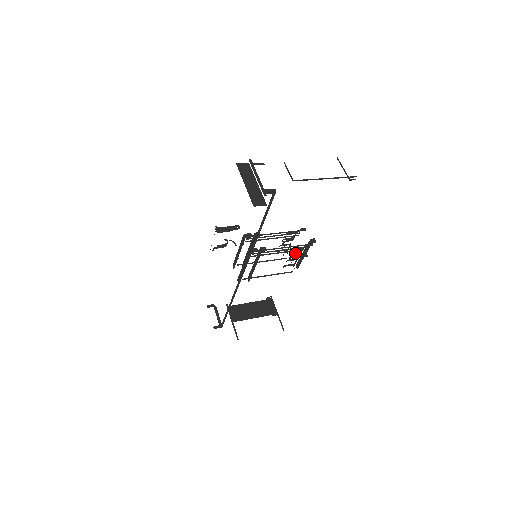
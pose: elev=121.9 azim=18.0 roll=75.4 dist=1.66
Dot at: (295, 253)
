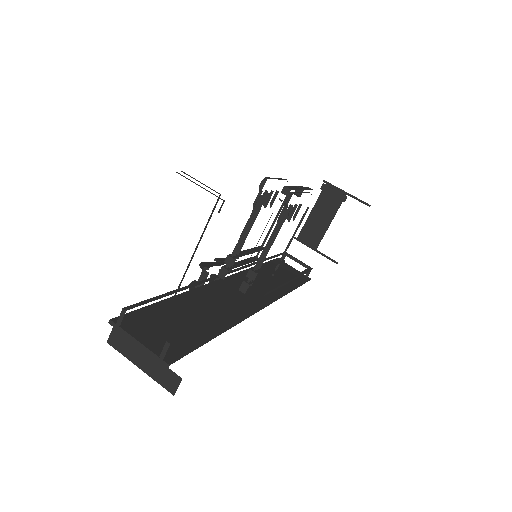
Dot at: occluded
